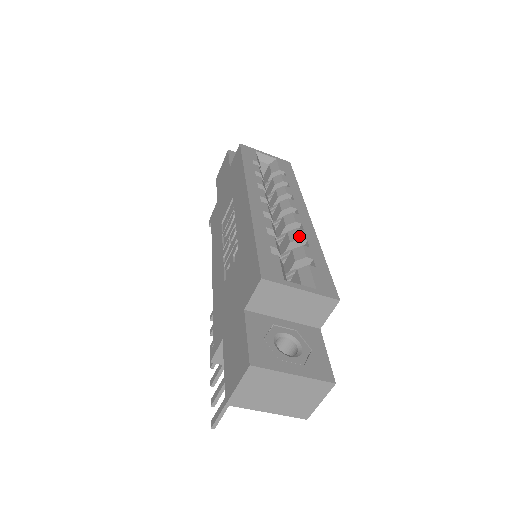
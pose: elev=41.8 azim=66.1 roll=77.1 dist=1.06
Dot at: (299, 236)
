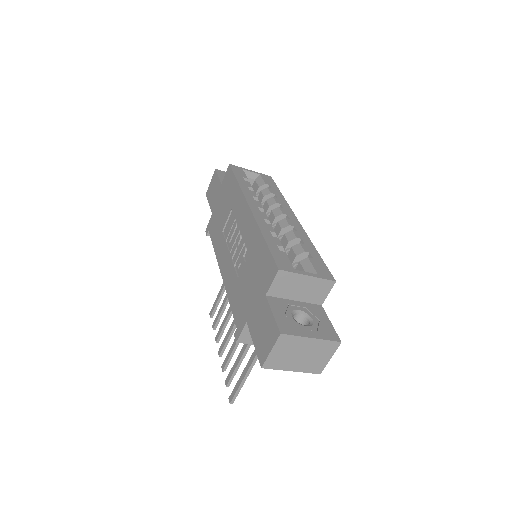
Dot at: (295, 236)
